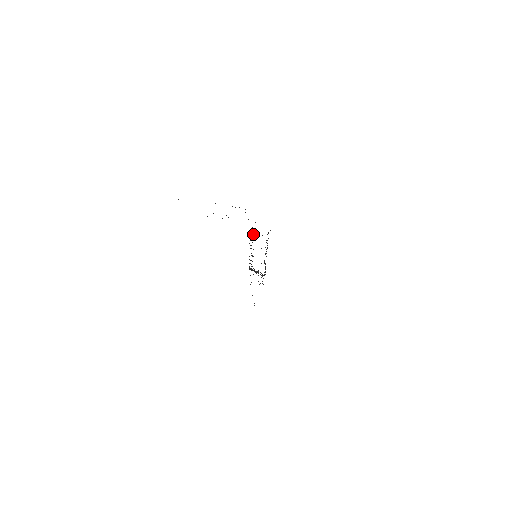
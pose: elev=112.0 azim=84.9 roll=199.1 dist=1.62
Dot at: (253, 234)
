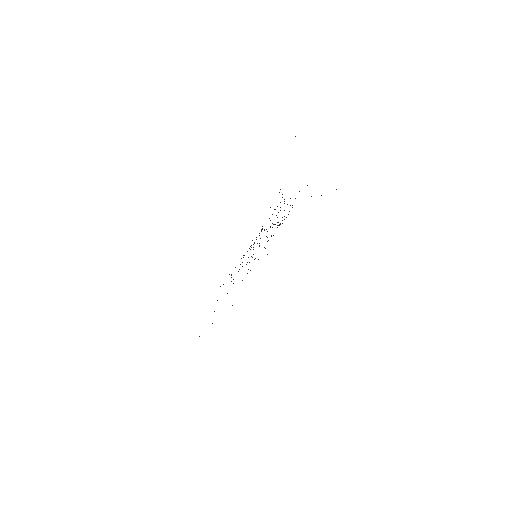
Dot at: occluded
